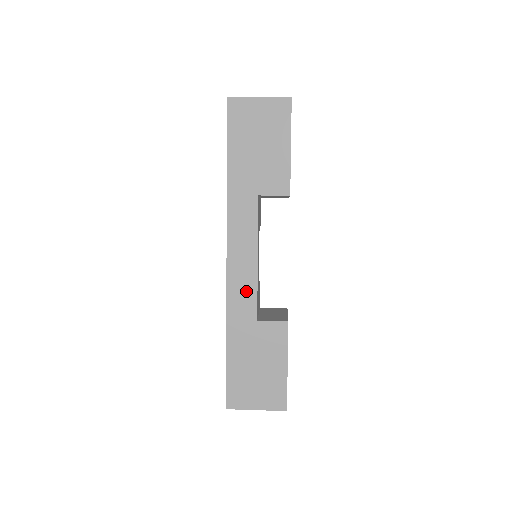
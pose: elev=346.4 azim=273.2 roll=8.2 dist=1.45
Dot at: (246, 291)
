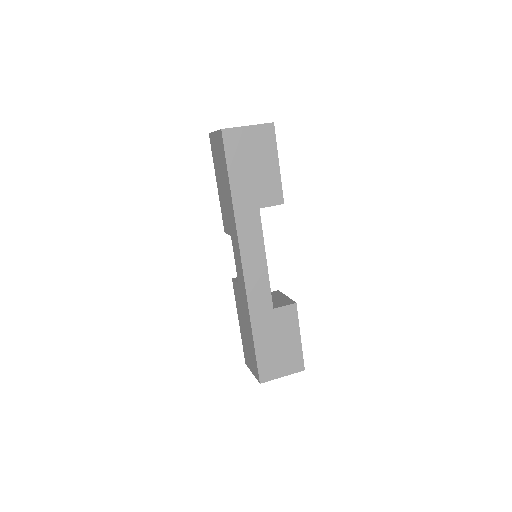
Dot at: (261, 288)
